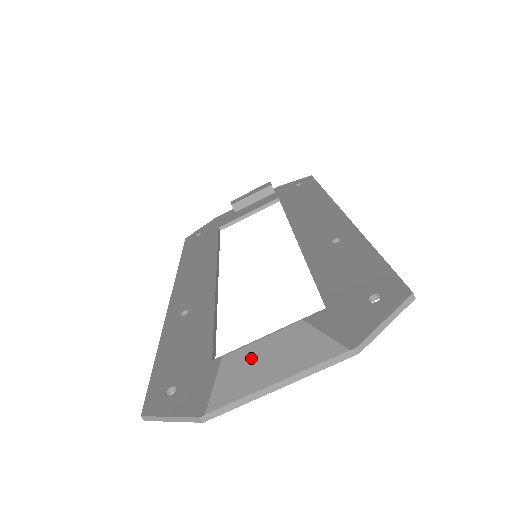
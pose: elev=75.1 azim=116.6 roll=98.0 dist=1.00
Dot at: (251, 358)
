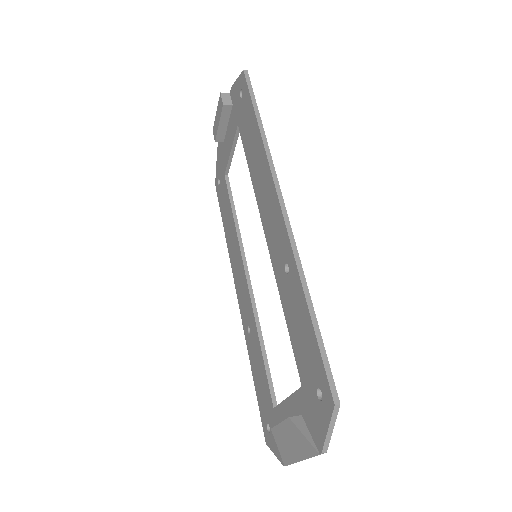
Dot at: (282, 437)
